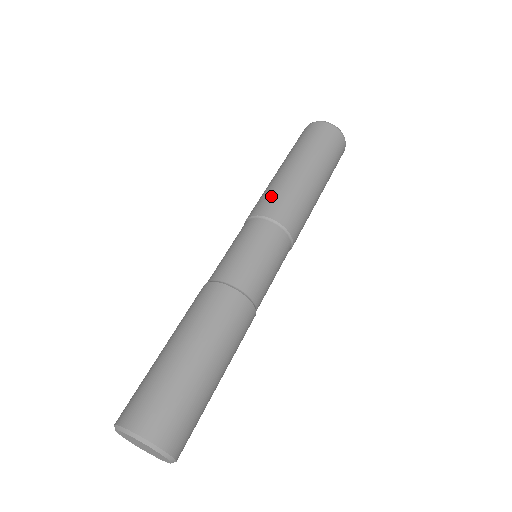
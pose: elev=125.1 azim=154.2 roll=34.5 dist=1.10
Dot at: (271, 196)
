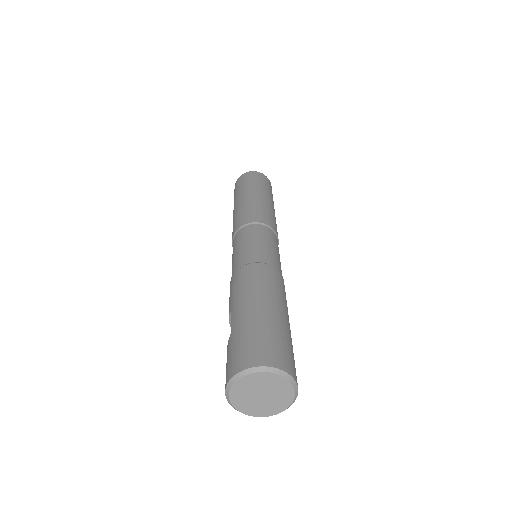
Dot at: (265, 213)
